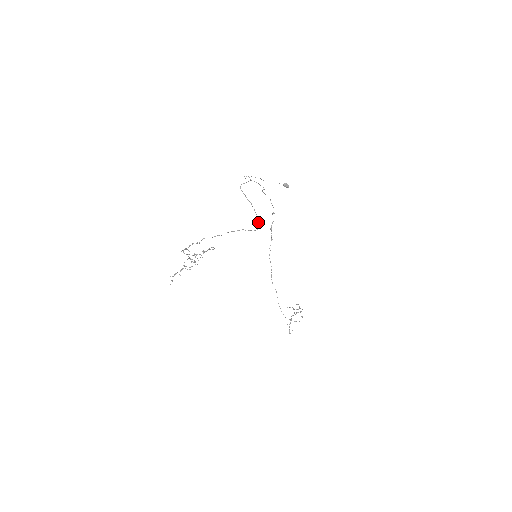
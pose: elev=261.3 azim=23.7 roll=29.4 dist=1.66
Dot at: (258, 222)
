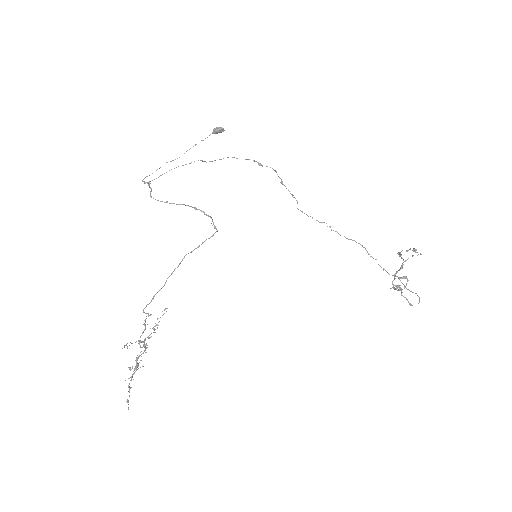
Dot at: occluded
